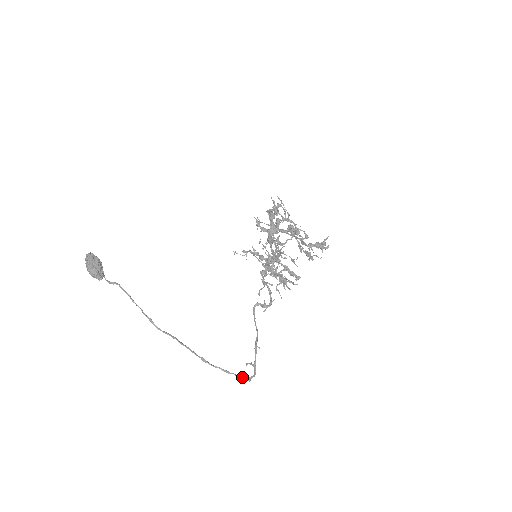
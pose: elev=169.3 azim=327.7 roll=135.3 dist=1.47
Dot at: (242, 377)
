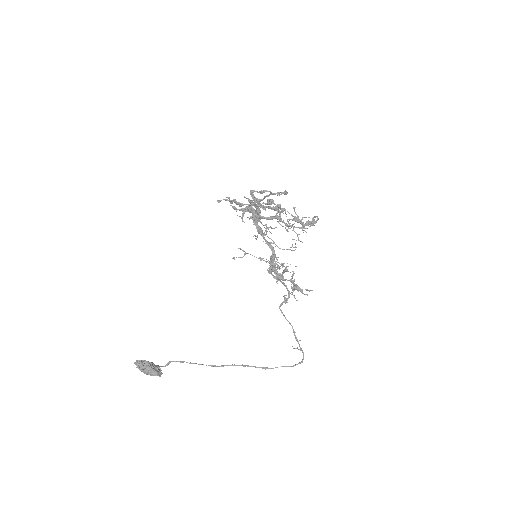
Dot at: (297, 364)
